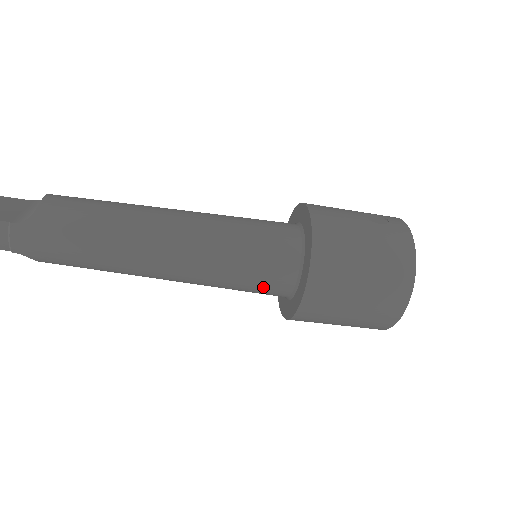
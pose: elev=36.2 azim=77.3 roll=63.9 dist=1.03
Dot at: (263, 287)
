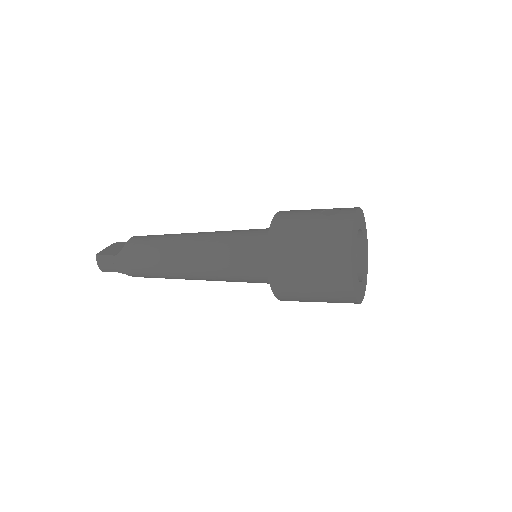
Dot at: (254, 277)
